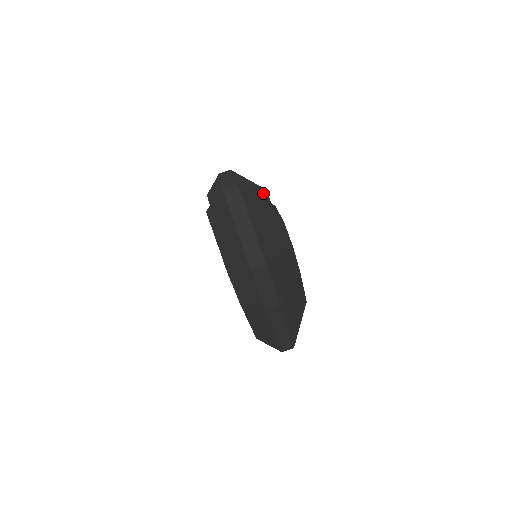
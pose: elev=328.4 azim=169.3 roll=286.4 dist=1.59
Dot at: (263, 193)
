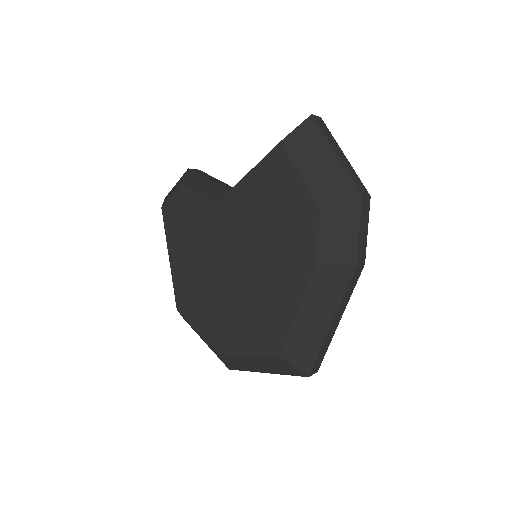
Dot at: occluded
